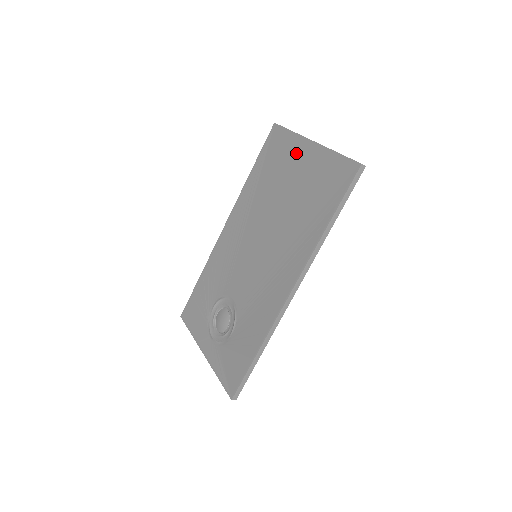
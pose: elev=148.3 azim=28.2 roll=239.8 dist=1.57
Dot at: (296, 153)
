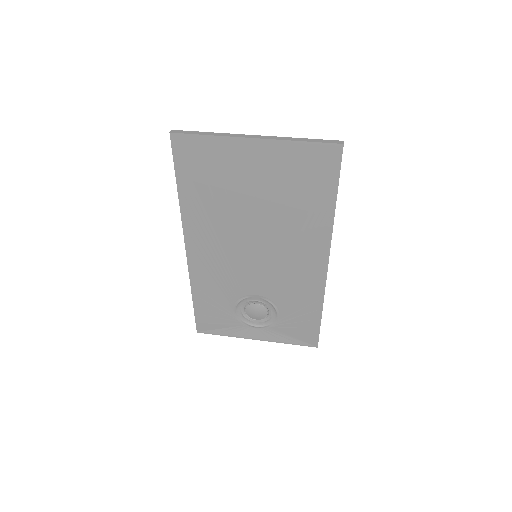
Dot at: (238, 157)
